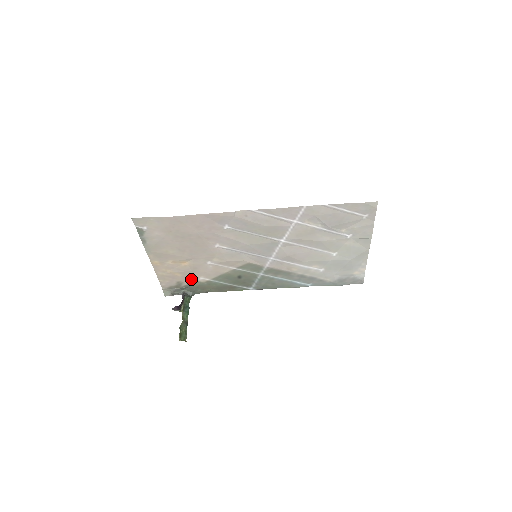
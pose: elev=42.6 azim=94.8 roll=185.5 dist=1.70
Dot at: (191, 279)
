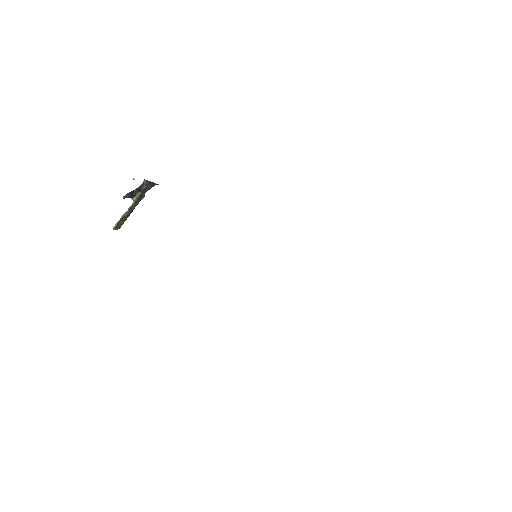
Dot at: occluded
